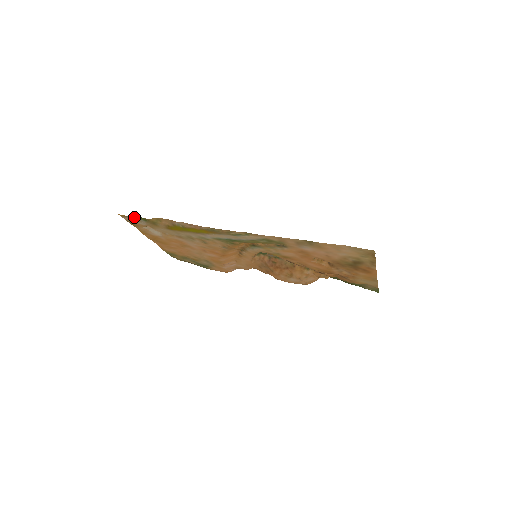
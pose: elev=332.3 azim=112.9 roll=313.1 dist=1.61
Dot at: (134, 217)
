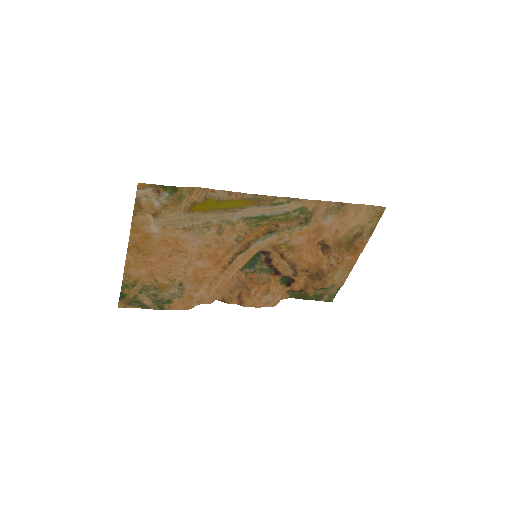
Dot at: (160, 186)
